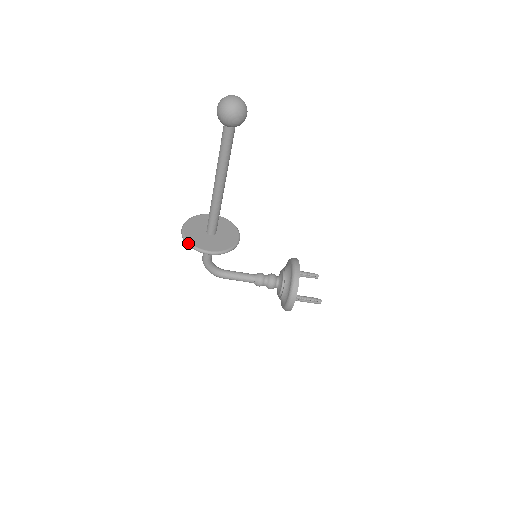
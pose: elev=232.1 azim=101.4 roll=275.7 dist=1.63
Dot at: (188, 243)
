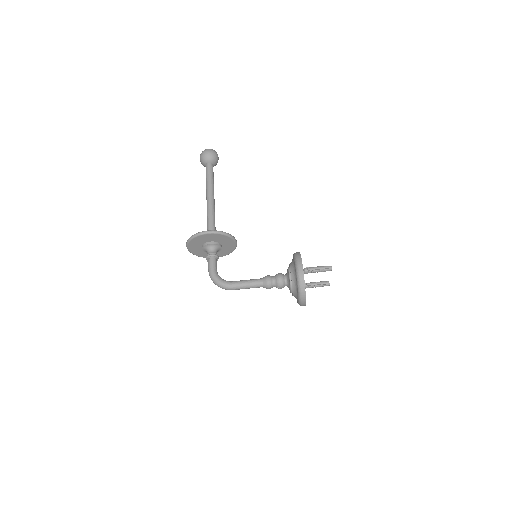
Dot at: (191, 236)
